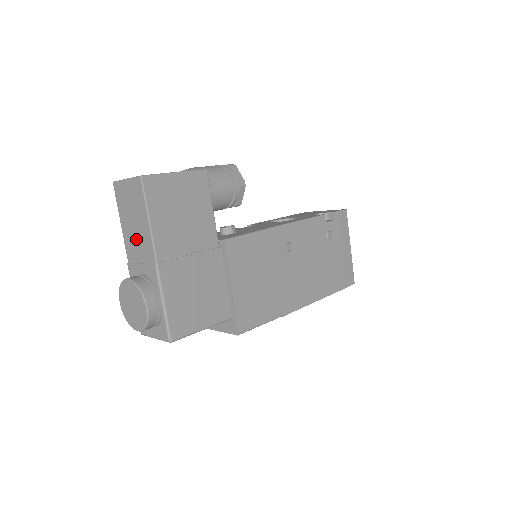
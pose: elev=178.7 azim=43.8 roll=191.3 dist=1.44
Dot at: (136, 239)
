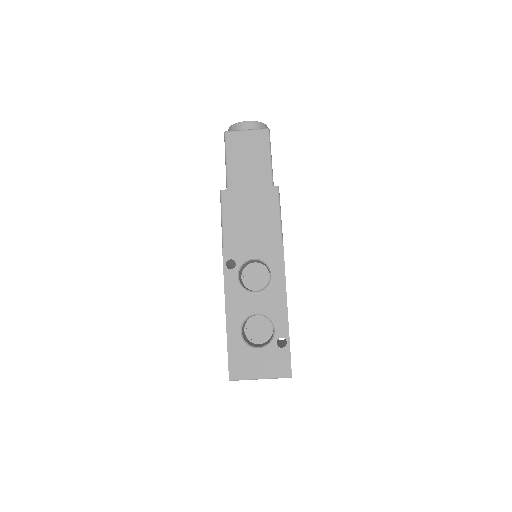
Dot at: occluded
